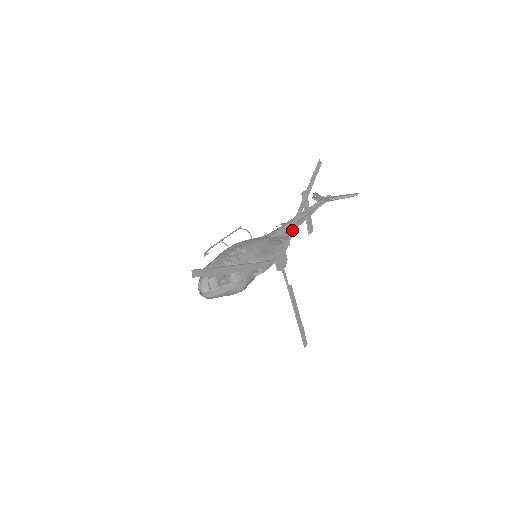
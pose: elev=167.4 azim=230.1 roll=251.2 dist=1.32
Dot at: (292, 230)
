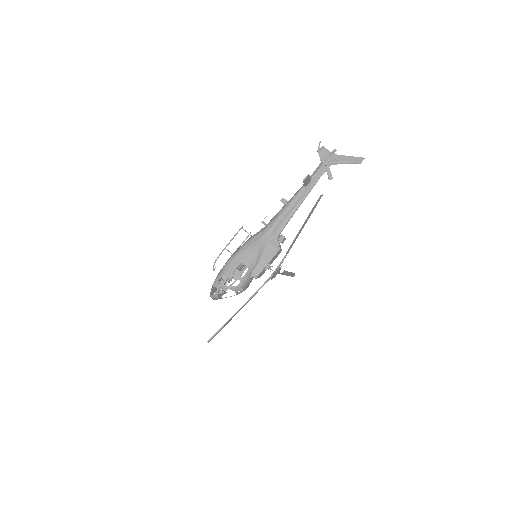
Dot at: (287, 253)
